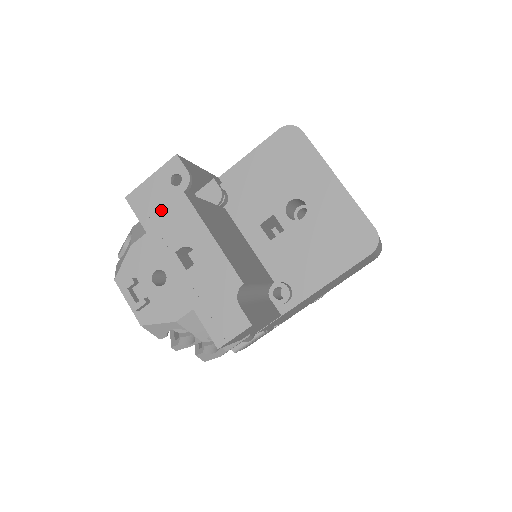
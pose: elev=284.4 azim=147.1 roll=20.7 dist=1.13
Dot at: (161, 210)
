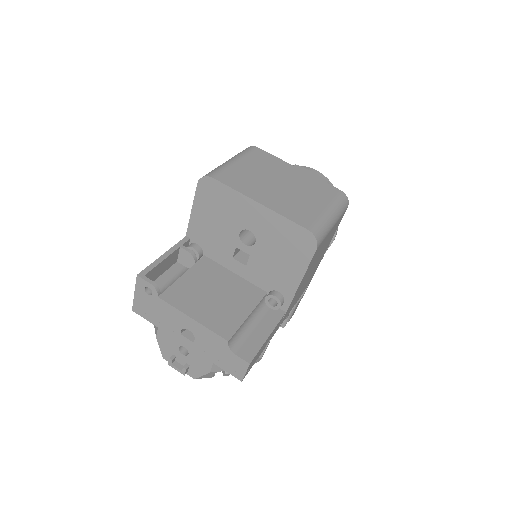
Dot at: (155, 312)
